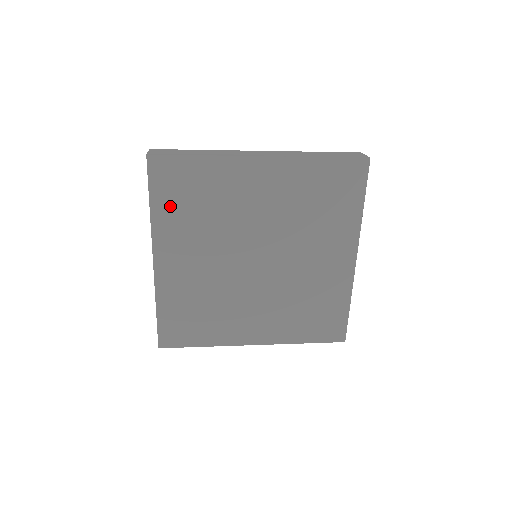
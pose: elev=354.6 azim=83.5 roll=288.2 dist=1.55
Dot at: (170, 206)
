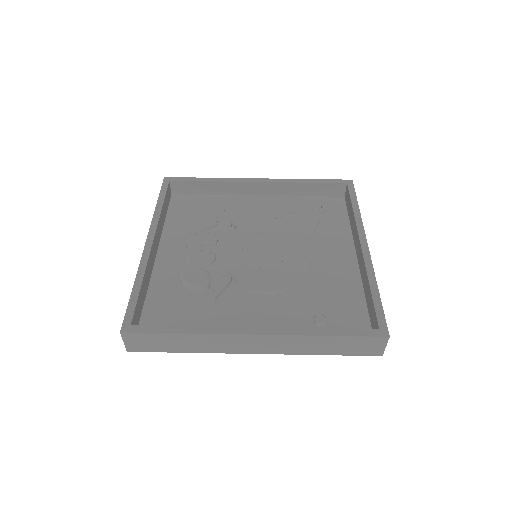
Dot at: occluded
